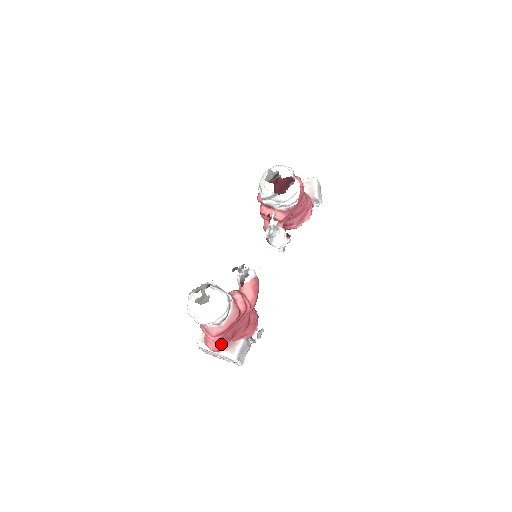
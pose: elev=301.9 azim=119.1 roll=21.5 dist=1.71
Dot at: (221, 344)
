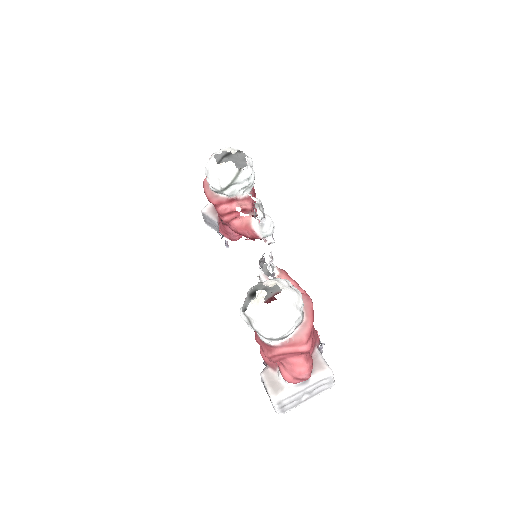
Dot at: (311, 358)
